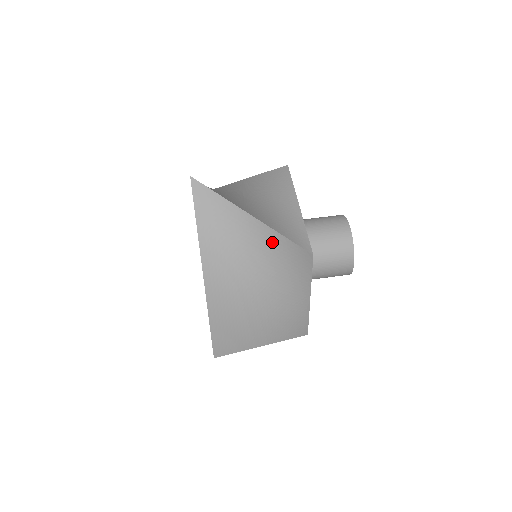
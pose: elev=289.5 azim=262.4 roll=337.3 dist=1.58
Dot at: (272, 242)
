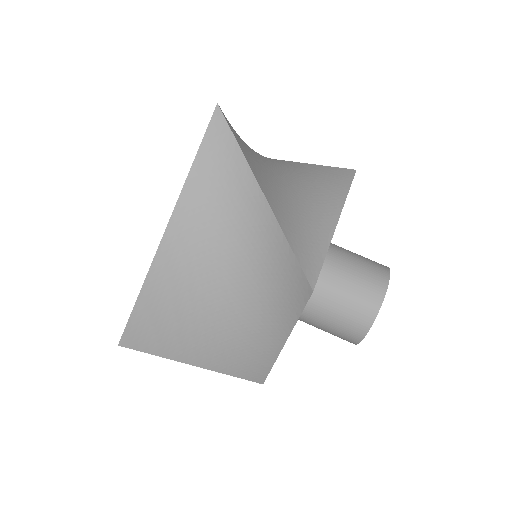
Dot at: (272, 244)
